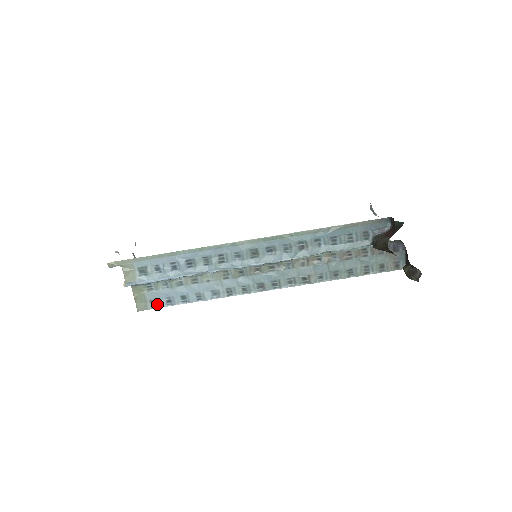
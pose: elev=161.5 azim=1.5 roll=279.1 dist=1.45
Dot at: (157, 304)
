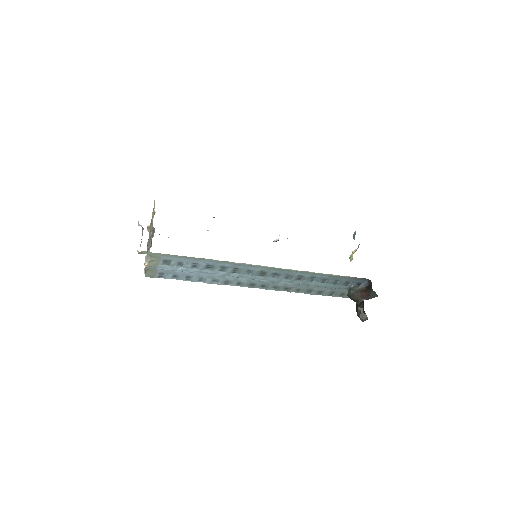
Dot at: (164, 276)
